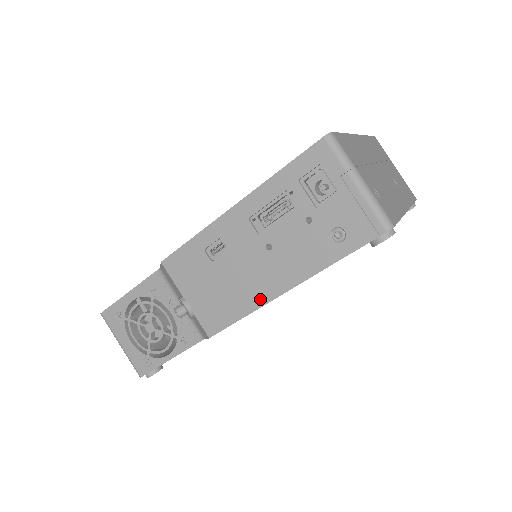
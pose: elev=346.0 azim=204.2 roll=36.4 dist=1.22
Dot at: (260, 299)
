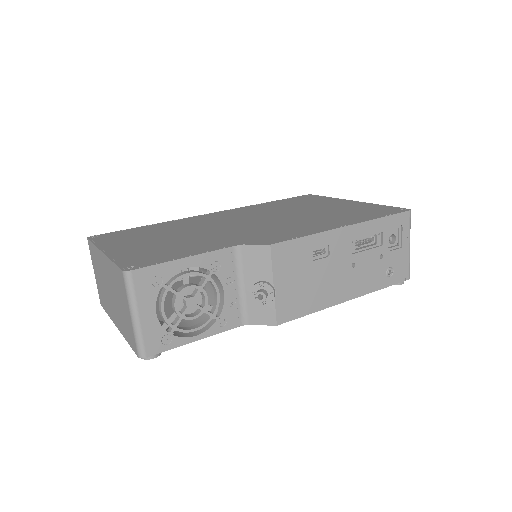
Dot at: (330, 301)
